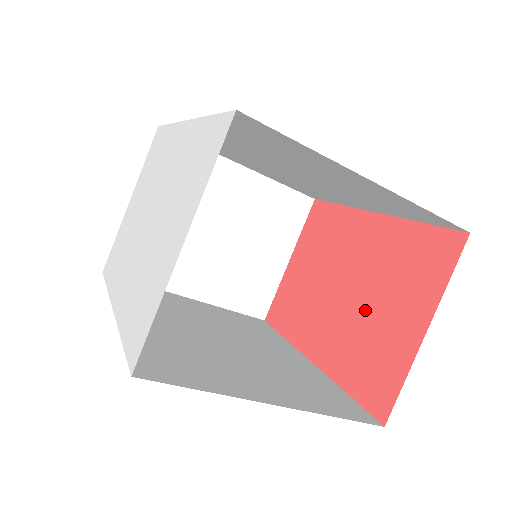
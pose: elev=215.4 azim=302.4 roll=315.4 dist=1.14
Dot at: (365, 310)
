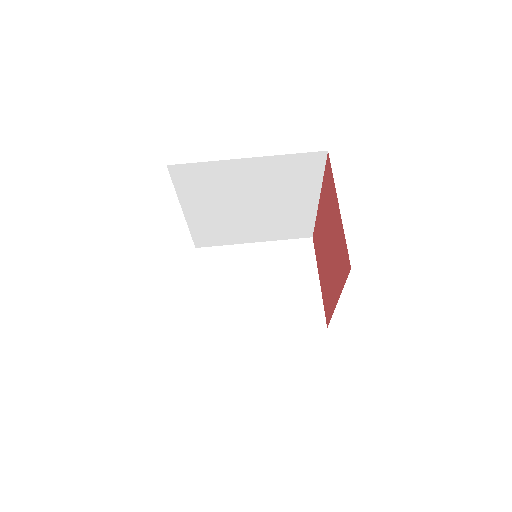
Dot at: (332, 240)
